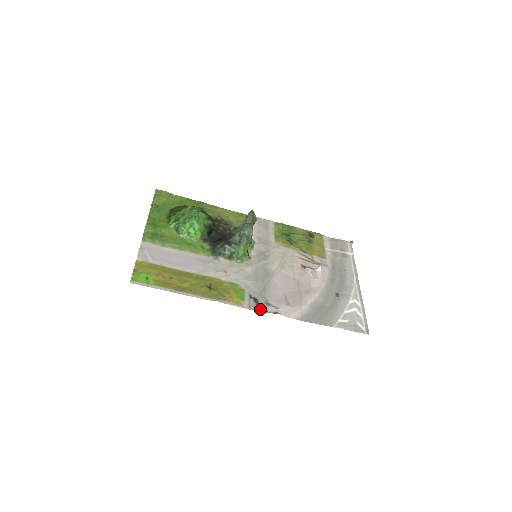
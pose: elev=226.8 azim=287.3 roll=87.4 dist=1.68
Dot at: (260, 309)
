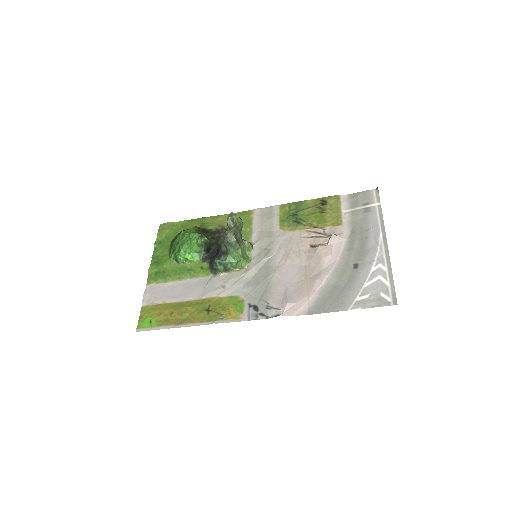
Dot at: (260, 317)
